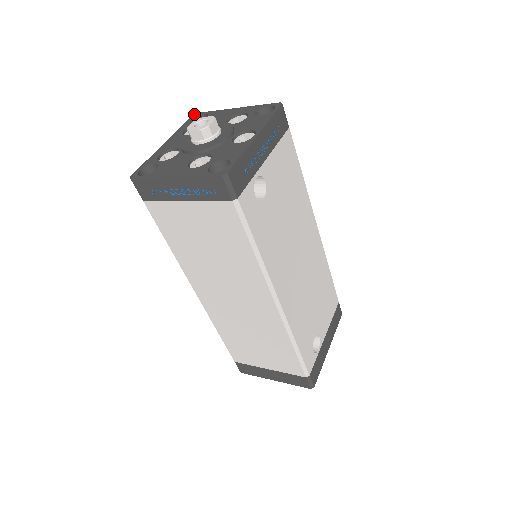
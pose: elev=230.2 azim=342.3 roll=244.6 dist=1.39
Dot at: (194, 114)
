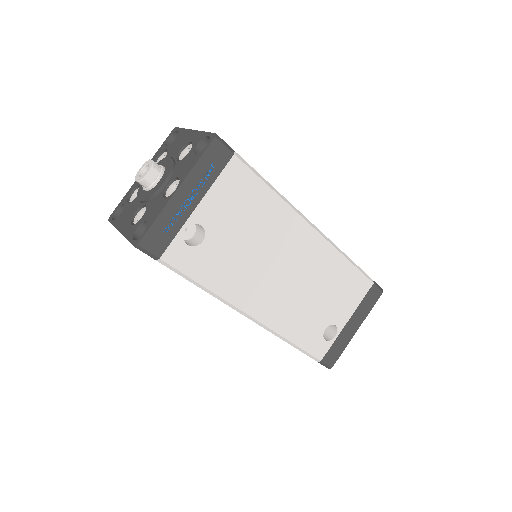
Dot at: (173, 129)
